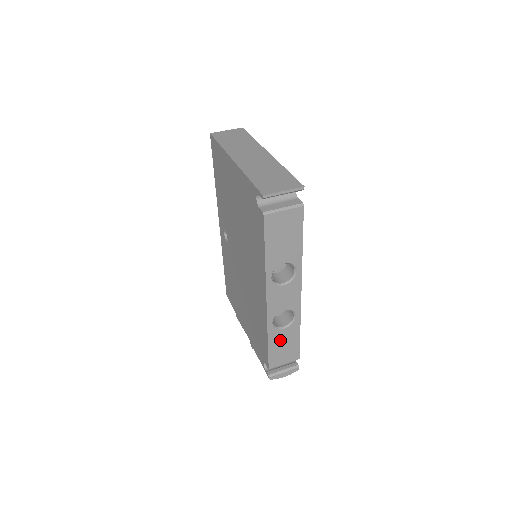
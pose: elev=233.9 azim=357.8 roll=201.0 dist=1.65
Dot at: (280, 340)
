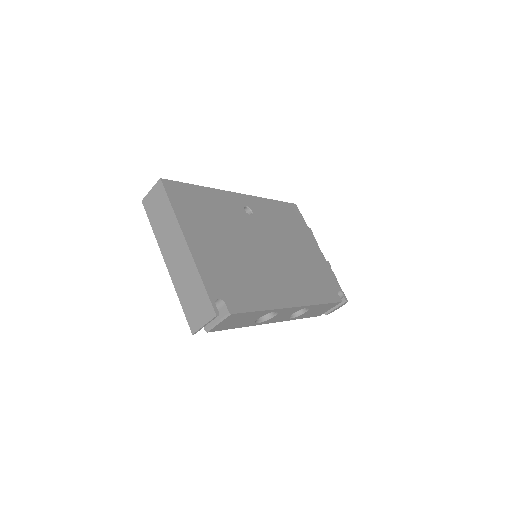
Dot at: (310, 313)
